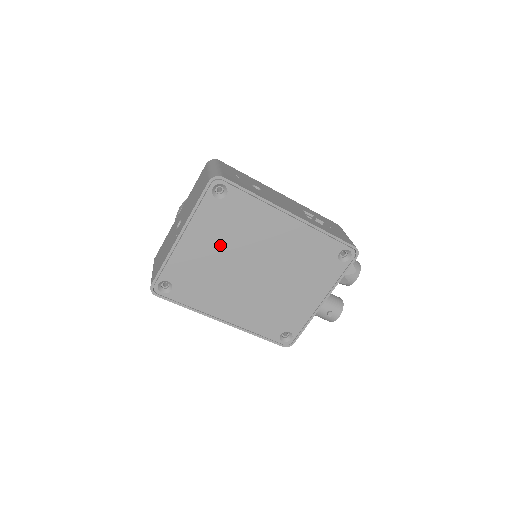
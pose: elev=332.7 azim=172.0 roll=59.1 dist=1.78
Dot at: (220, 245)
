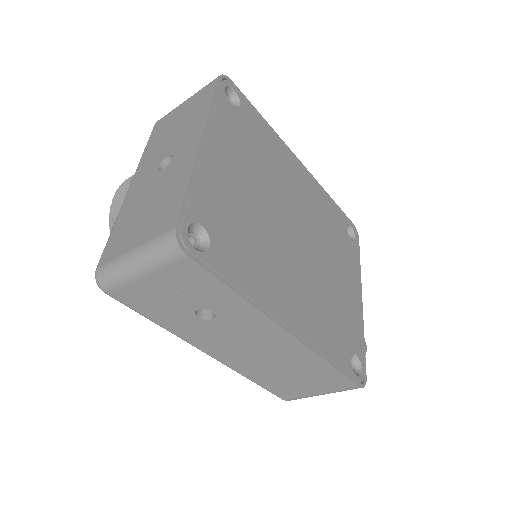
Dot at: (251, 177)
